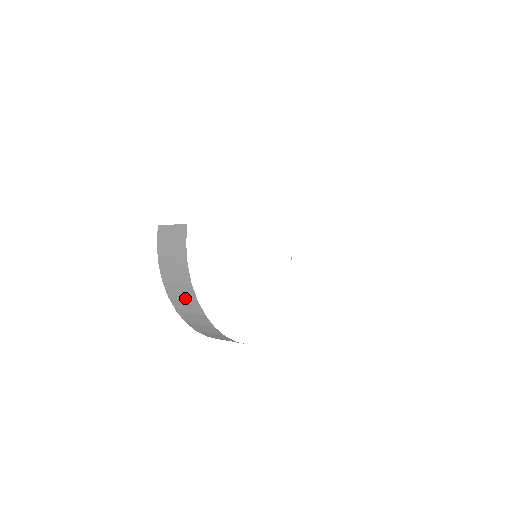
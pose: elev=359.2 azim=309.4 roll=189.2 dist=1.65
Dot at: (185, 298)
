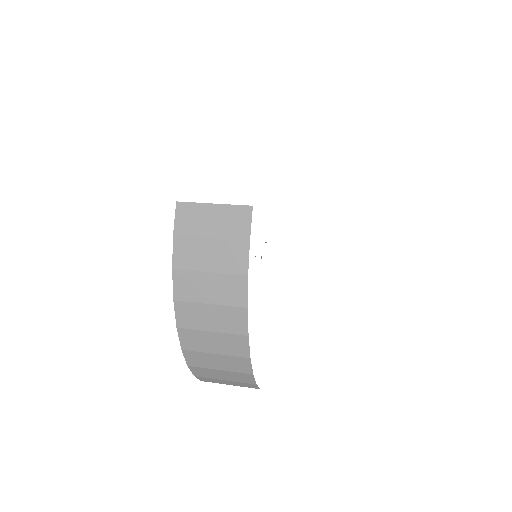
Dot at: (219, 331)
